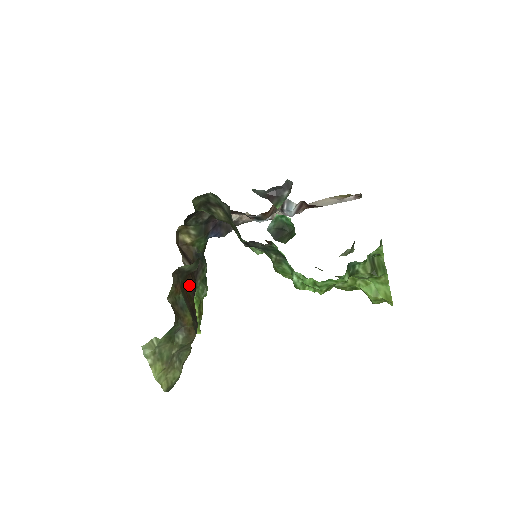
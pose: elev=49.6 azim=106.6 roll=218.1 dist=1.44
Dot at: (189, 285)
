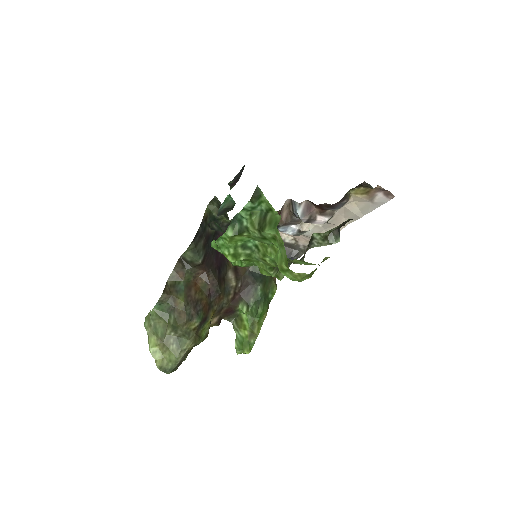
Dot at: (204, 281)
